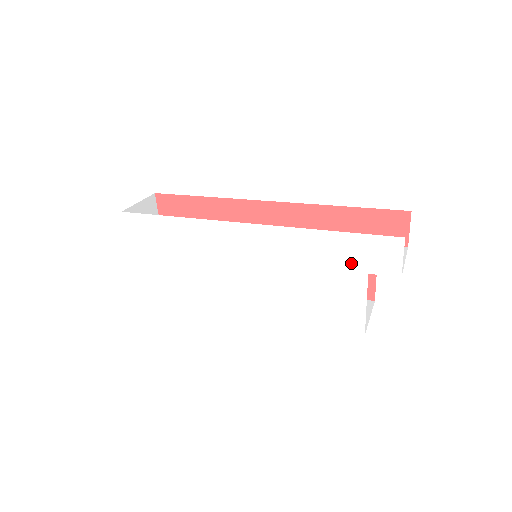
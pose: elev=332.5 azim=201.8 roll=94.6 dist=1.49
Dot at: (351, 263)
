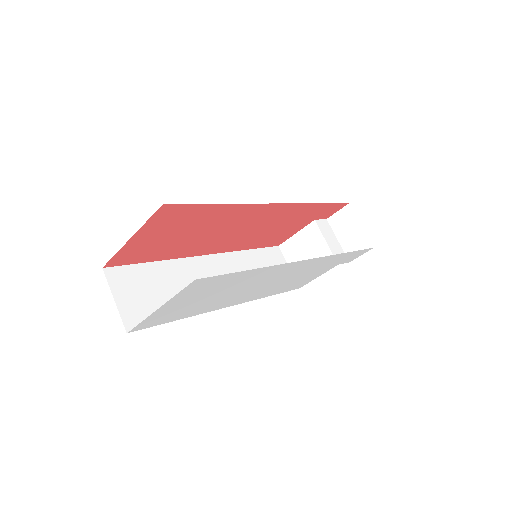
Dot at: (337, 263)
